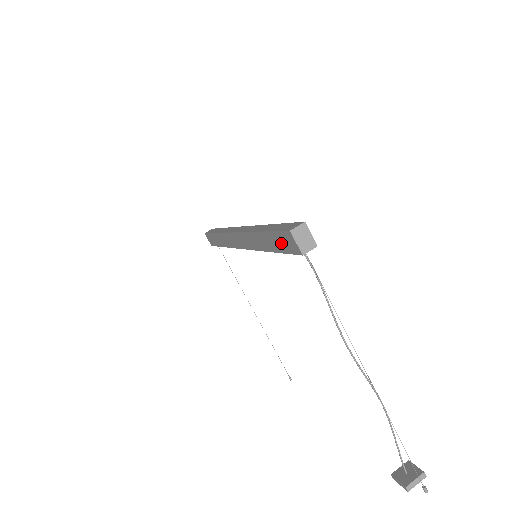
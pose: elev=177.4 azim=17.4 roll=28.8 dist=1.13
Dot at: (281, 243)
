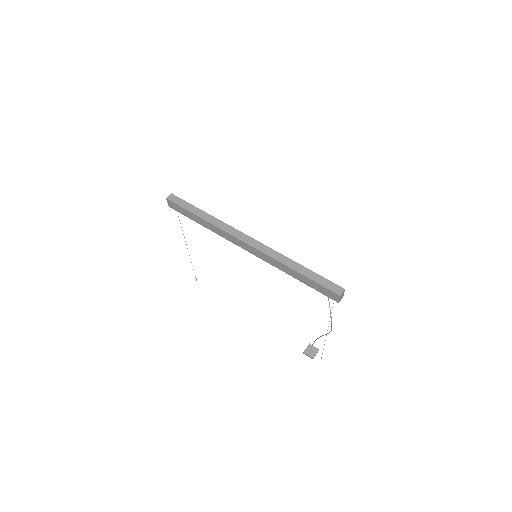
Dot at: (320, 289)
